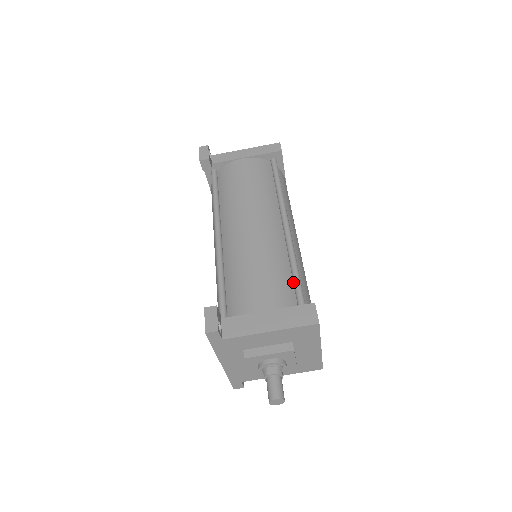
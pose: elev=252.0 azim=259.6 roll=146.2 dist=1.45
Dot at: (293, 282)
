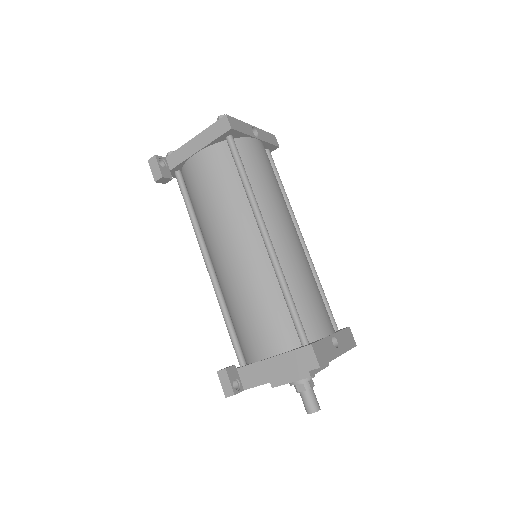
Dot at: (289, 312)
